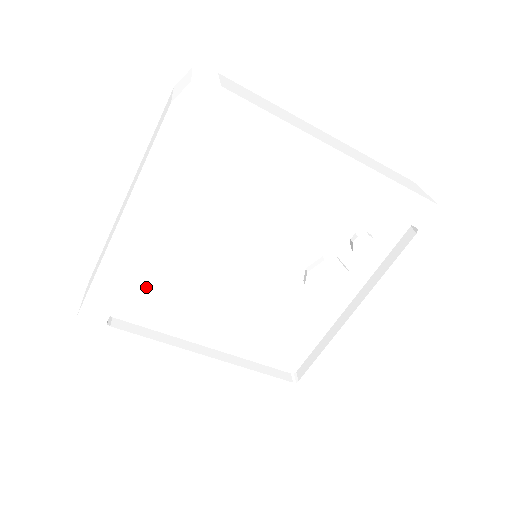
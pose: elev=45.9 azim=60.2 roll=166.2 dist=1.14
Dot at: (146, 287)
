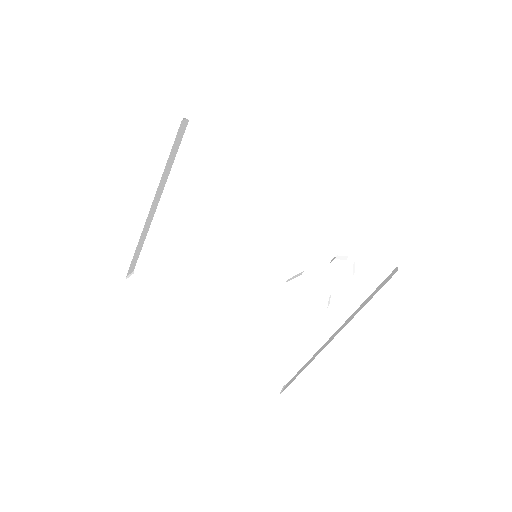
Dot at: (157, 257)
